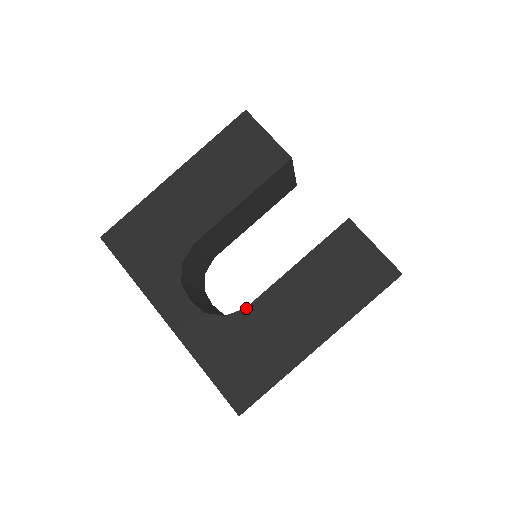
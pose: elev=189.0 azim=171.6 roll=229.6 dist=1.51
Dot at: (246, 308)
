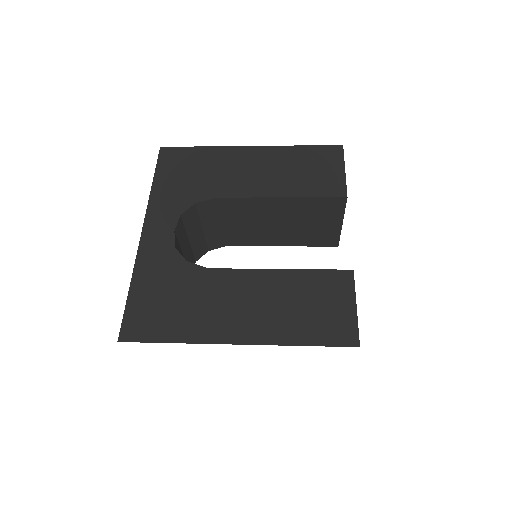
Dot at: (208, 268)
